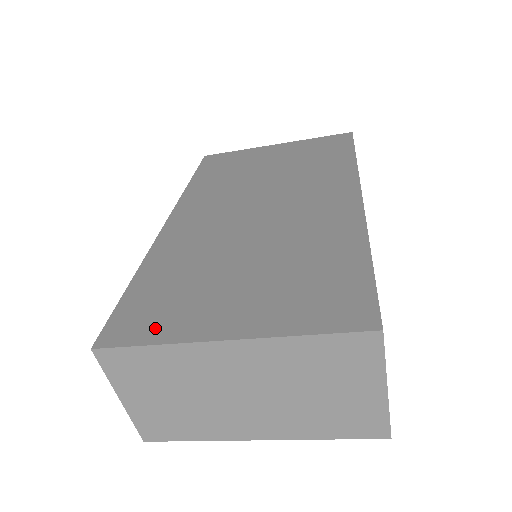
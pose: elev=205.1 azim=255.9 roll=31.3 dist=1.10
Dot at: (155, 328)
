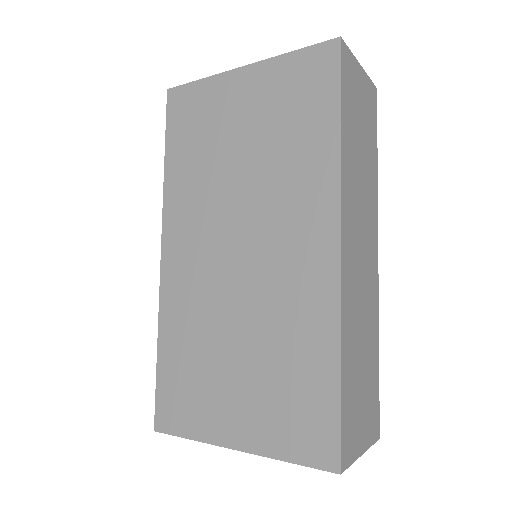
Dot at: (187, 421)
